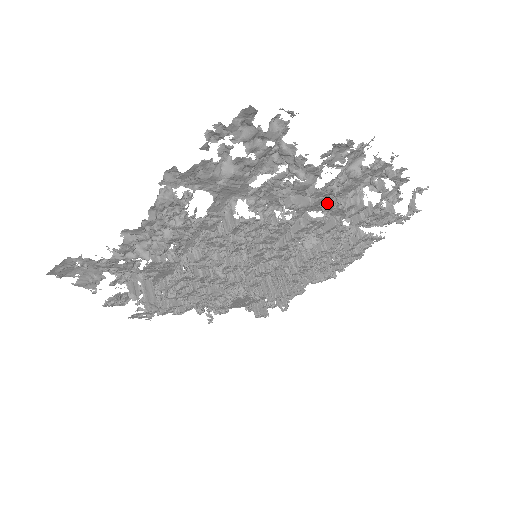
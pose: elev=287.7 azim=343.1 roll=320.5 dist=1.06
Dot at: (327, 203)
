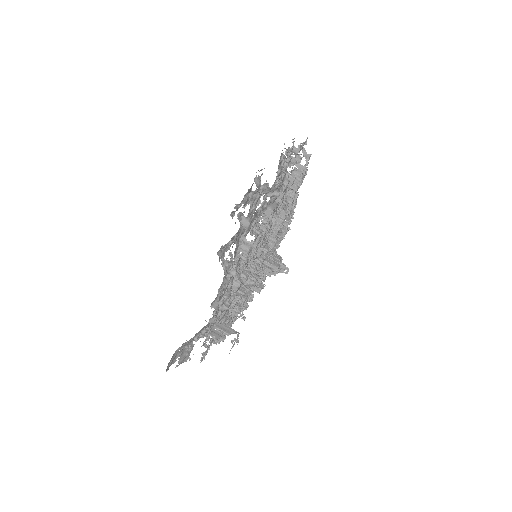
Dot at: occluded
